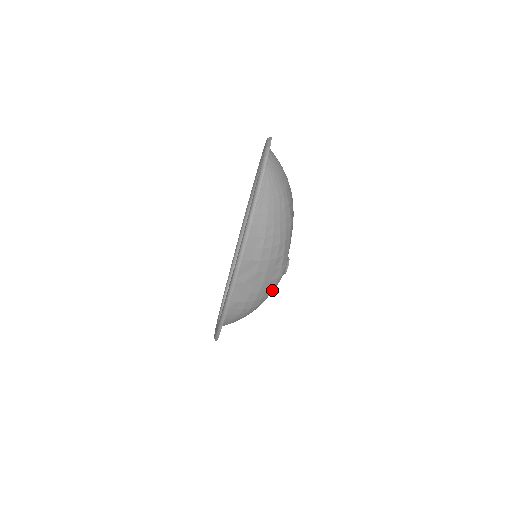
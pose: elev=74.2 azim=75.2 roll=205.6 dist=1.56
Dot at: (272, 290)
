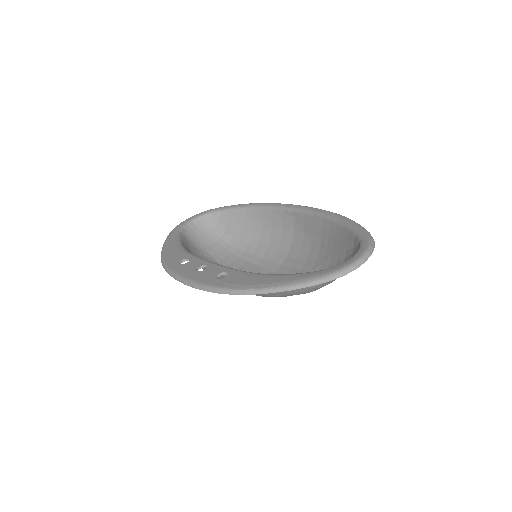
Dot at: occluded
